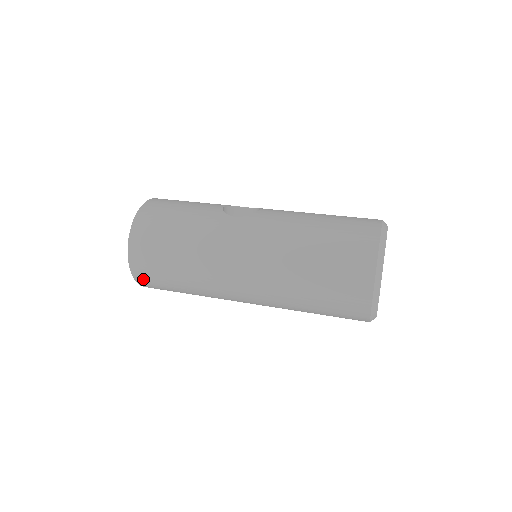
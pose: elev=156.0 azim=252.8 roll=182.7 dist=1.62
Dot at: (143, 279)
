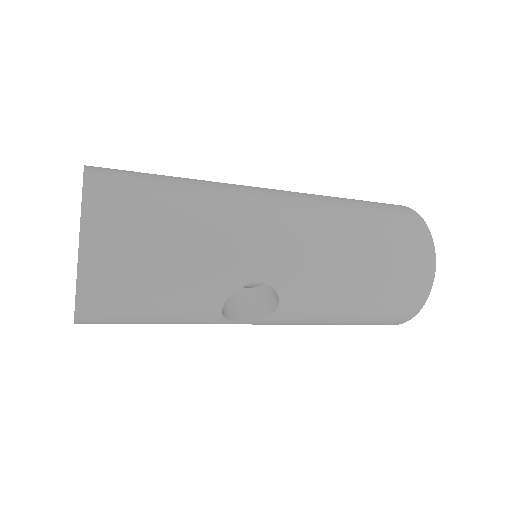
Dot at: (103, 216)
